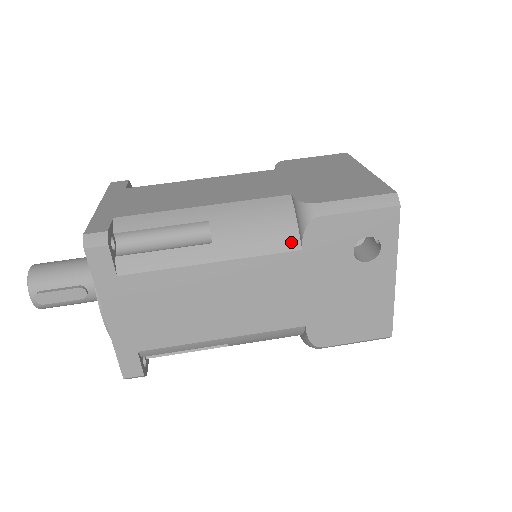
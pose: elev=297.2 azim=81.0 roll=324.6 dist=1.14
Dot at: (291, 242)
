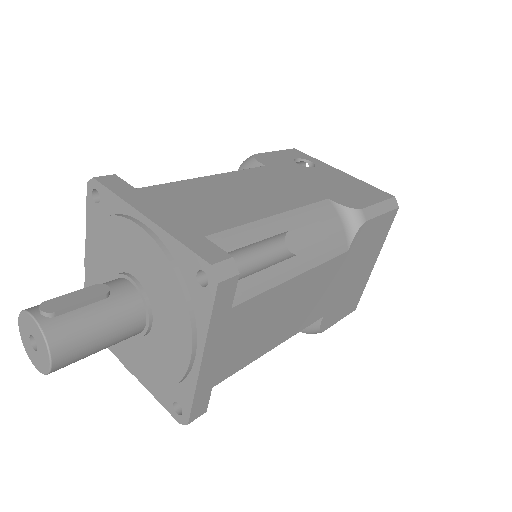
Dot at: occluded
